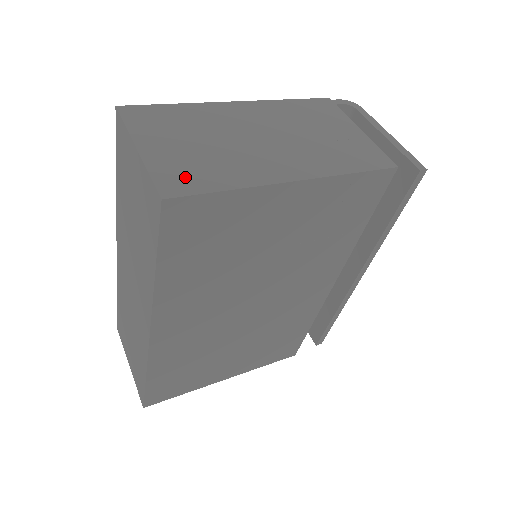
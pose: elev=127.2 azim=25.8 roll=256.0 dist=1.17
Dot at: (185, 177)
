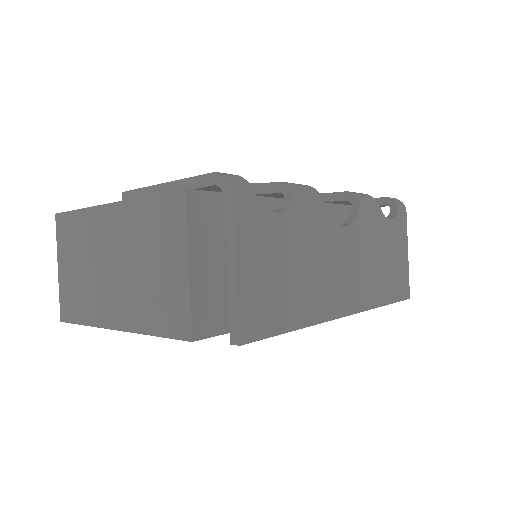
Dot at: (70, 305)
